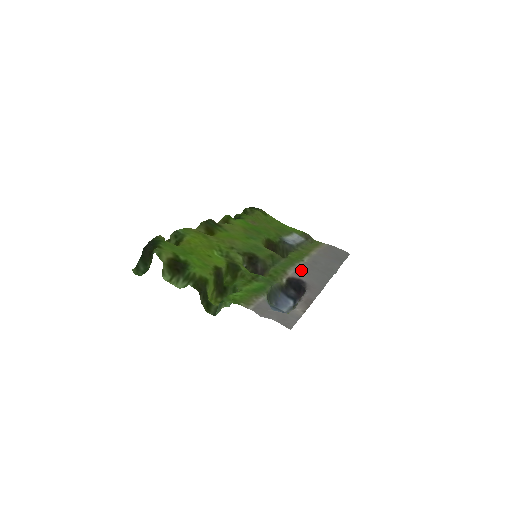
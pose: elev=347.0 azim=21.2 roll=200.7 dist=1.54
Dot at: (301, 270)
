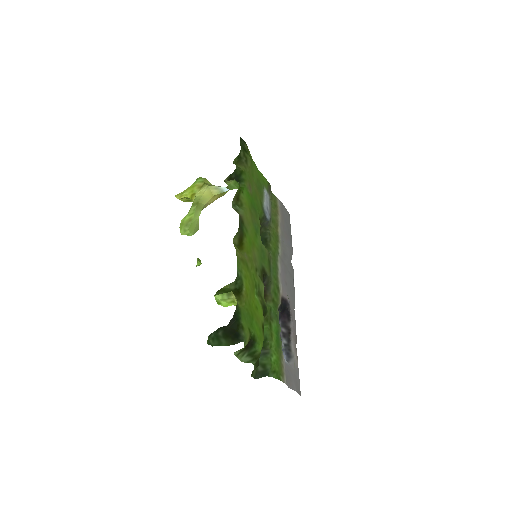
Dot at: (283, 279)
